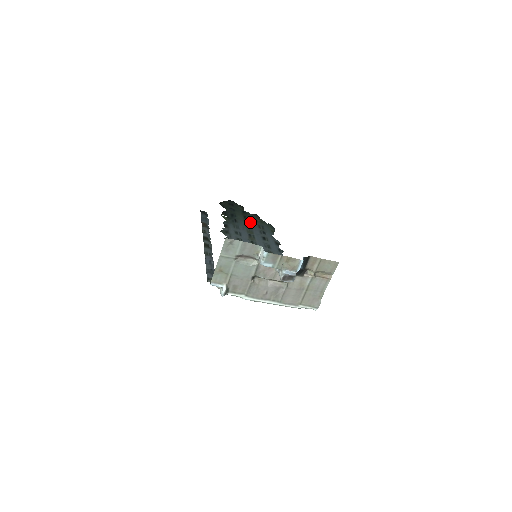
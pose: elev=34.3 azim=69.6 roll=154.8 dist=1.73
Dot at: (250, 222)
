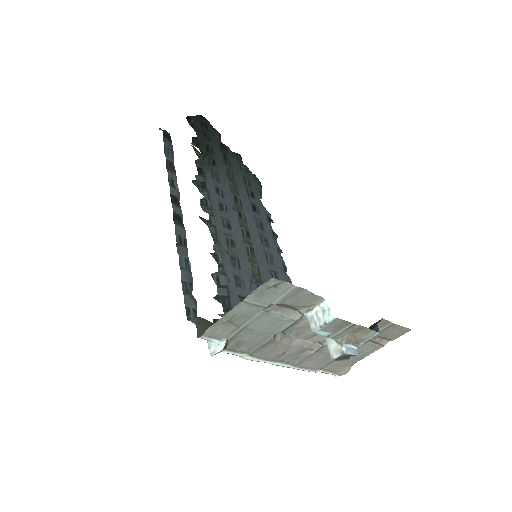
Dot at: (232, 169)
